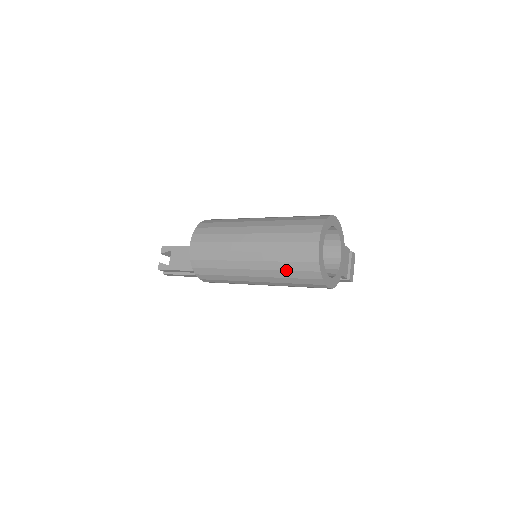
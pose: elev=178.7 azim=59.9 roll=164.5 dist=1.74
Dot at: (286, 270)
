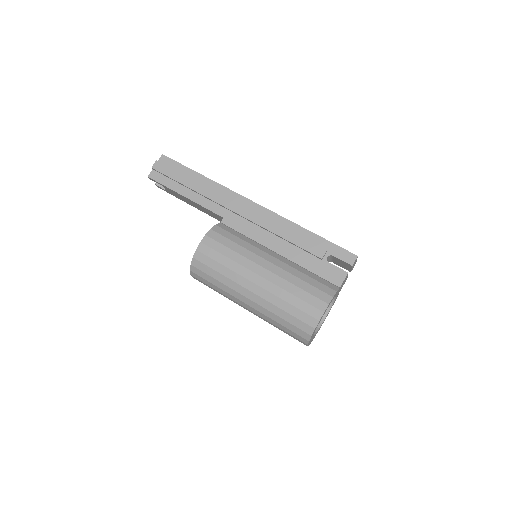
Dot at: occluded
